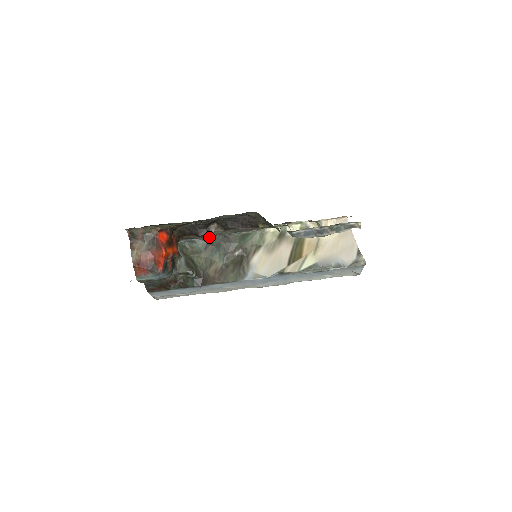
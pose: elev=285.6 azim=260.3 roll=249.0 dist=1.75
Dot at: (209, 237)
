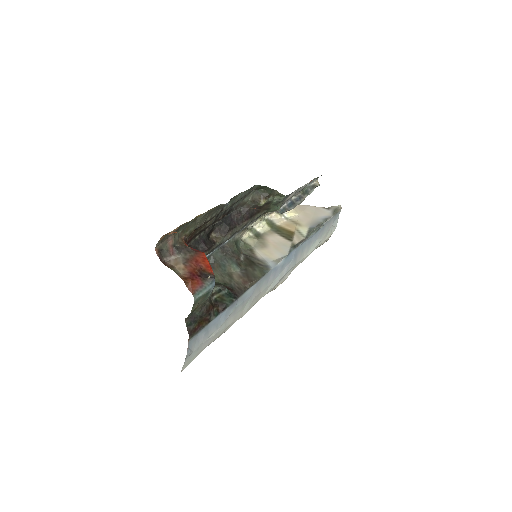
Dot at: (209, 255)
